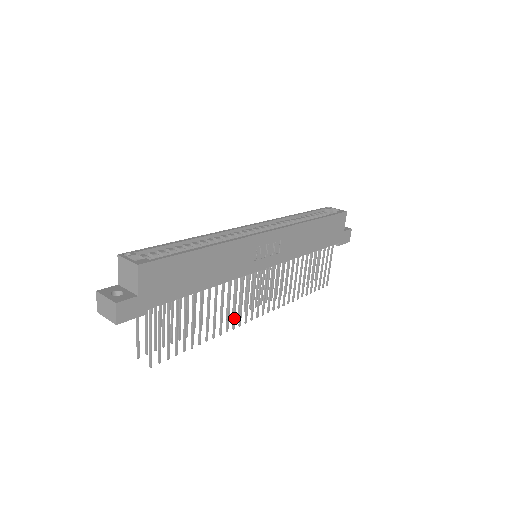
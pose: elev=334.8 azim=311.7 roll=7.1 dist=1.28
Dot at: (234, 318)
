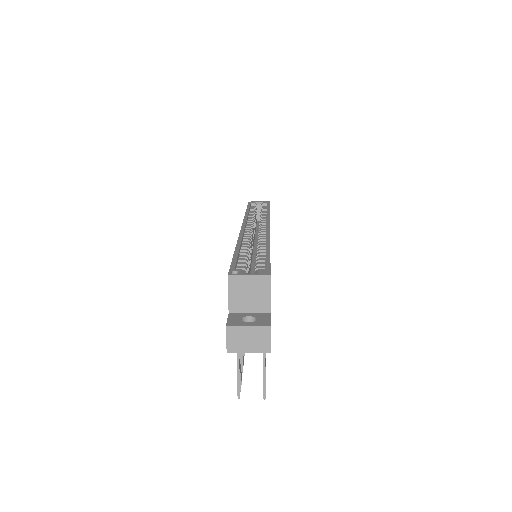
Dot at: occluded
